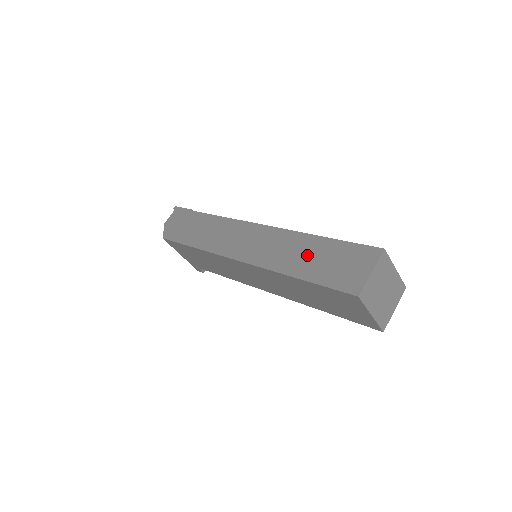
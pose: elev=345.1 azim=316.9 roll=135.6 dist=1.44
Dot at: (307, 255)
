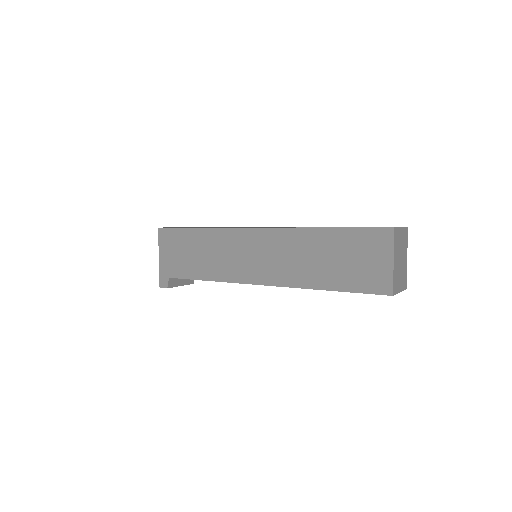
Dot at: occluded
